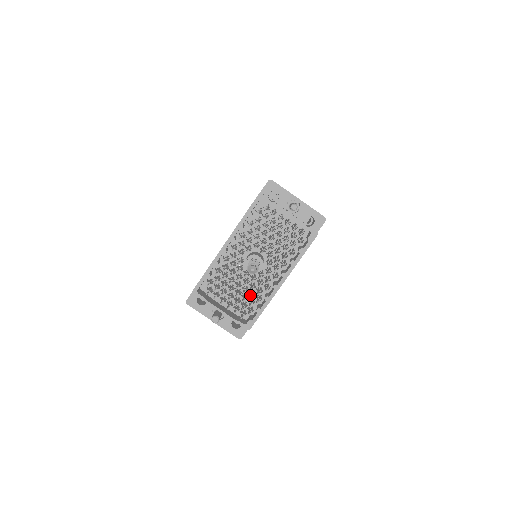
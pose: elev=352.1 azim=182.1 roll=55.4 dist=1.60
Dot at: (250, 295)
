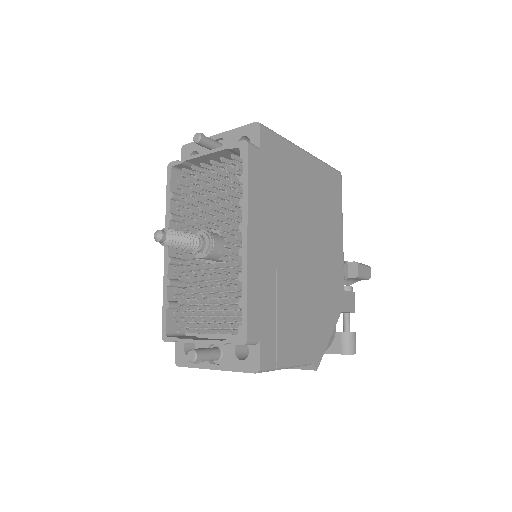
Dot at: (232, 295)
